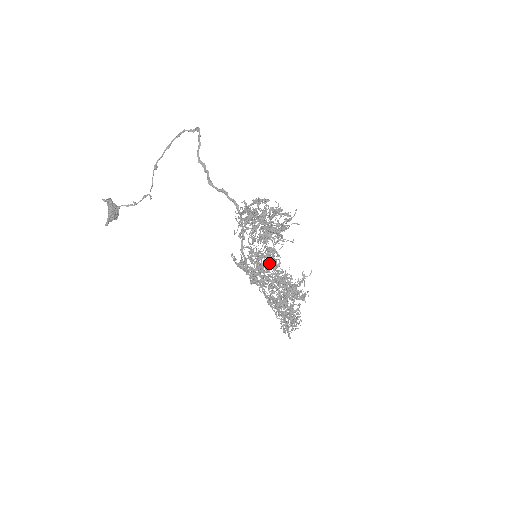
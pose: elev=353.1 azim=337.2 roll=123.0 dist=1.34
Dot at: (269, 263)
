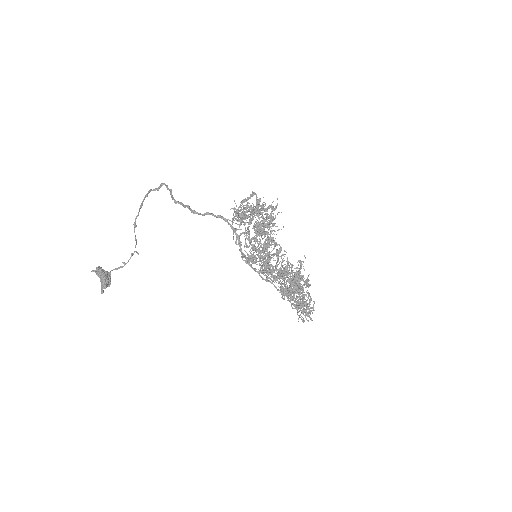
Dot at: occluded
